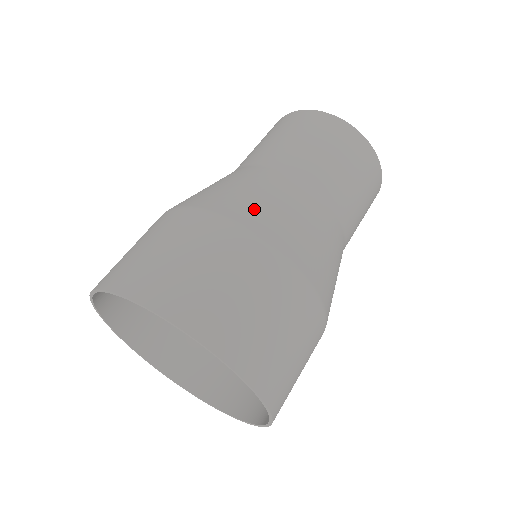
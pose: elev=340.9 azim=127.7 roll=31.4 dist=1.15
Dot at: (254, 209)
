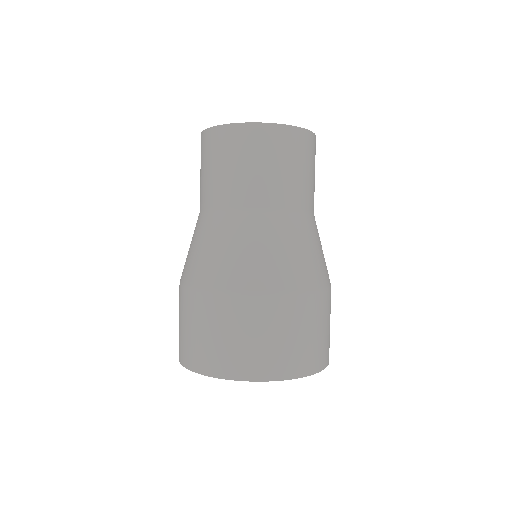
Dot at: (289, 271)
